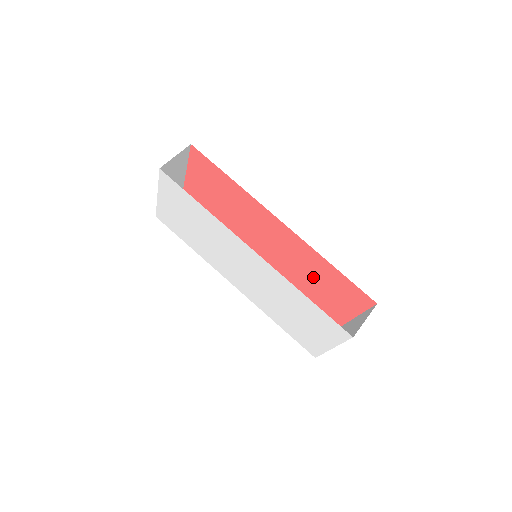
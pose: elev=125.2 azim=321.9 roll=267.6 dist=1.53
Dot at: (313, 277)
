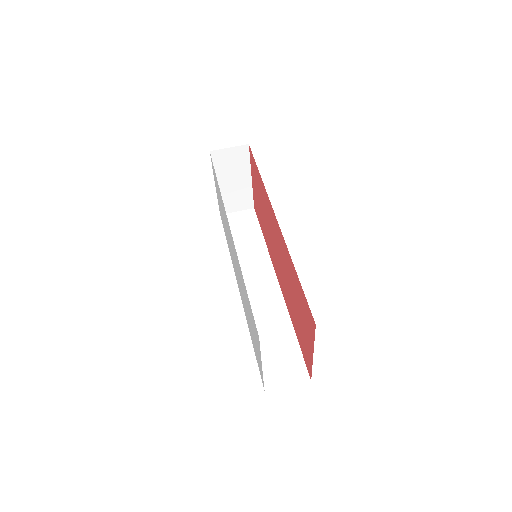
Dot at: (293, 294)
